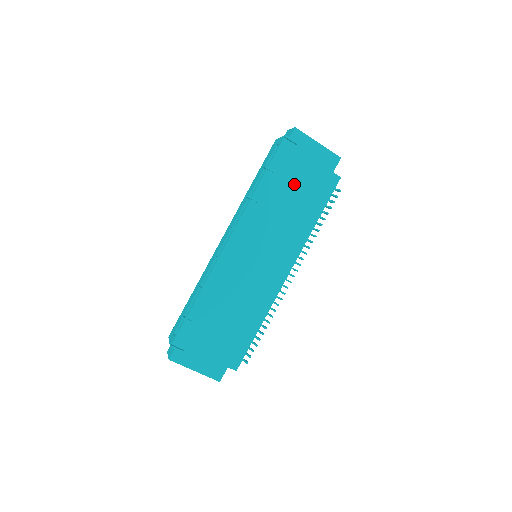
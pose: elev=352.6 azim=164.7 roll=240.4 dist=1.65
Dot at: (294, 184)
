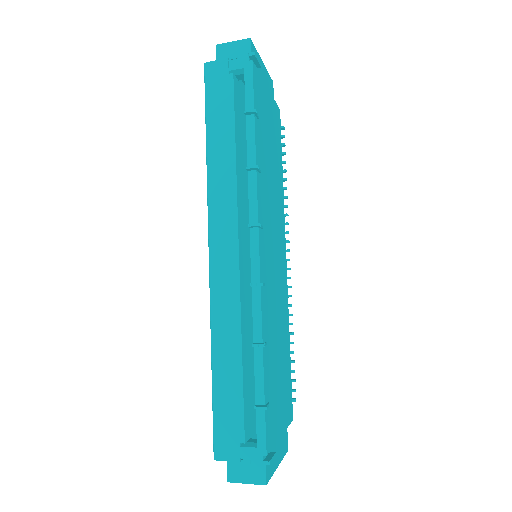
Dot at: (268, 131)
